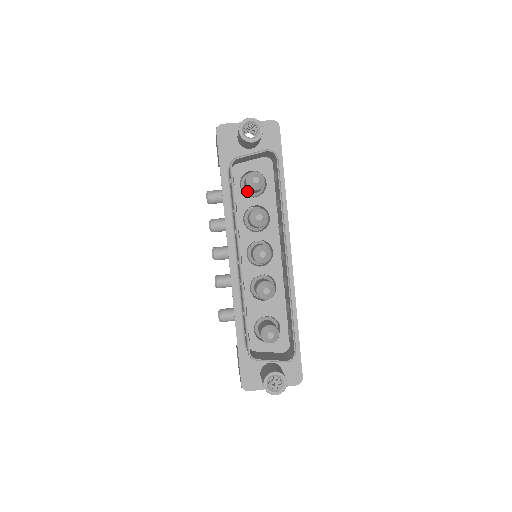
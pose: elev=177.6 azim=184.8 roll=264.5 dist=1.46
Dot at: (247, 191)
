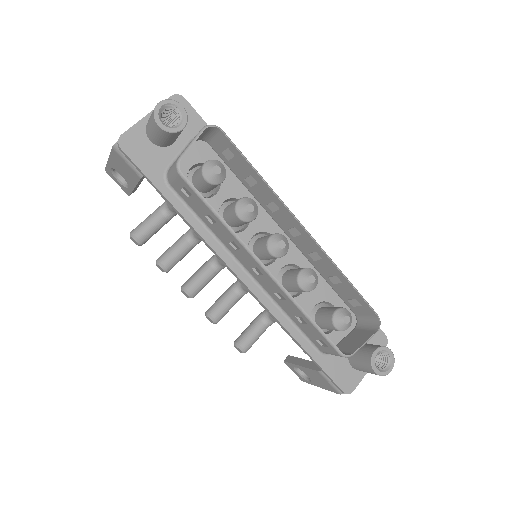
Dot at: (203, 193)
